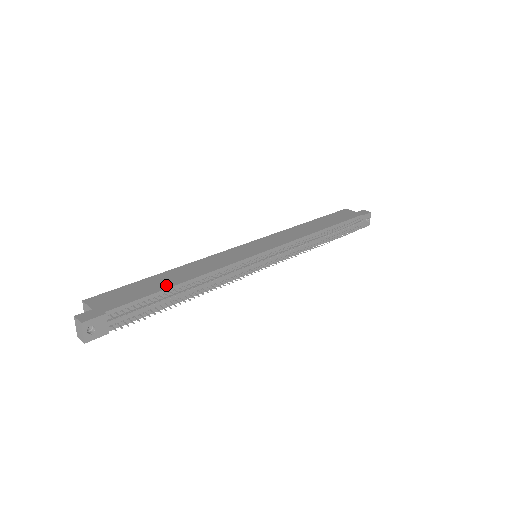
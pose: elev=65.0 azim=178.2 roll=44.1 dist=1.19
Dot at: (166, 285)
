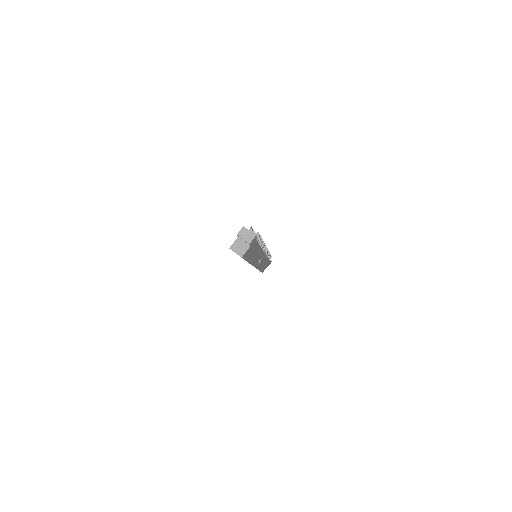
Dot at: occluded
